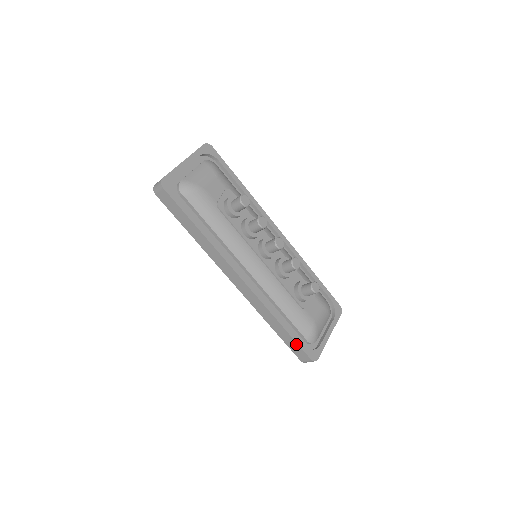
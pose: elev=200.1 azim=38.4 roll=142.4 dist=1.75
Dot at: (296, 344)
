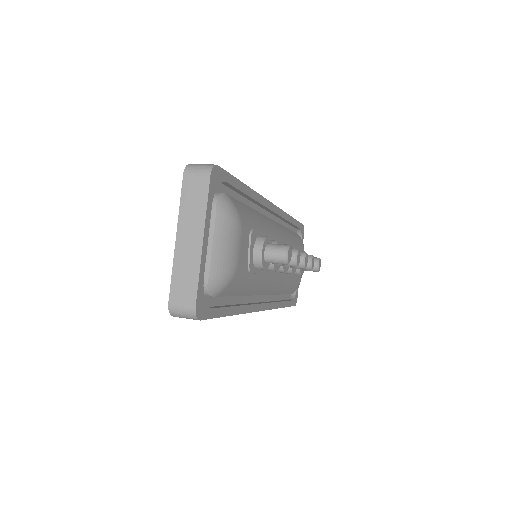
Dot at: occluded
